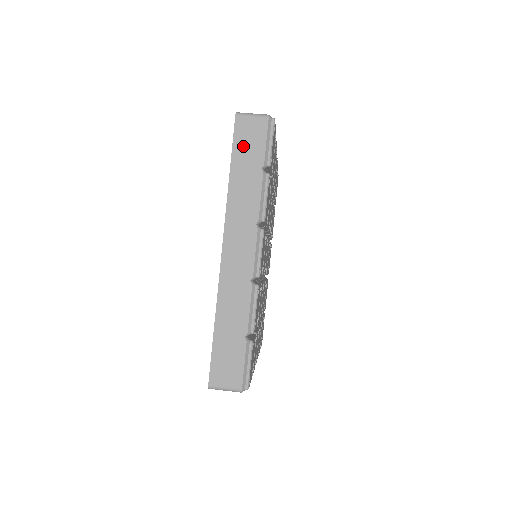
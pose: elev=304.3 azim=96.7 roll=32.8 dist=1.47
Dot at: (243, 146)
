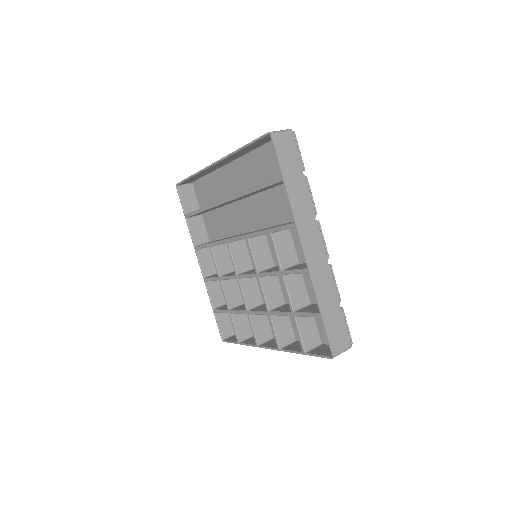
Dot at: occluded
